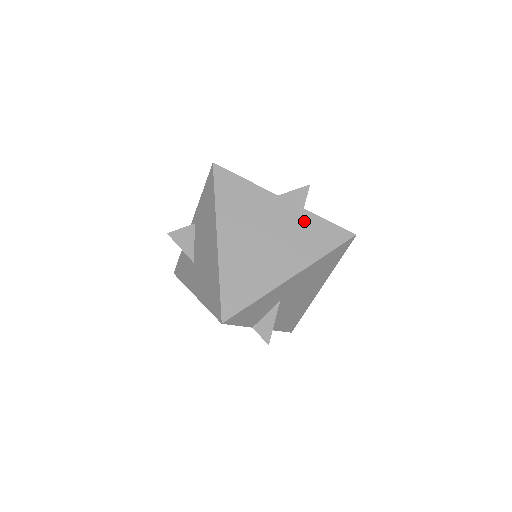
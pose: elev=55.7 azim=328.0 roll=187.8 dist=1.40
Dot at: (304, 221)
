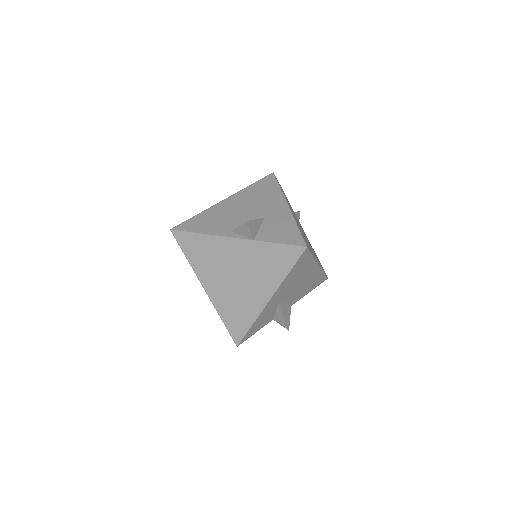
Dot at: (258, 252)
